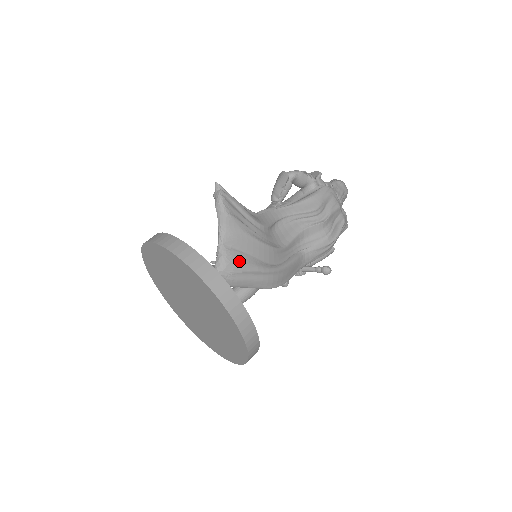
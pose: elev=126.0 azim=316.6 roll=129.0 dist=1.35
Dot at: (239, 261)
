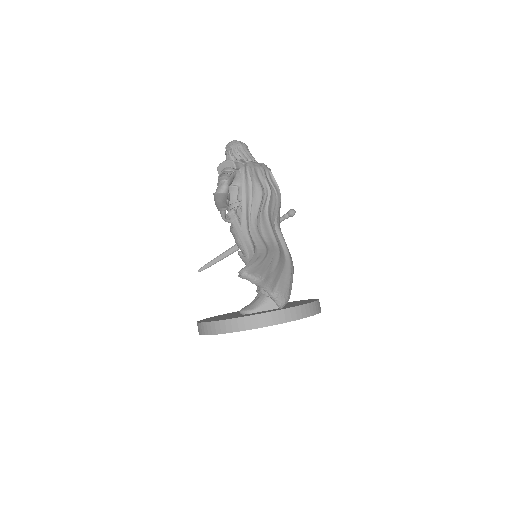
Dot at: (284, 287)
